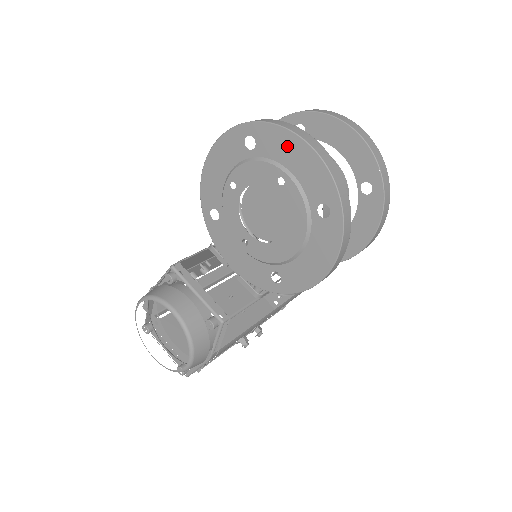
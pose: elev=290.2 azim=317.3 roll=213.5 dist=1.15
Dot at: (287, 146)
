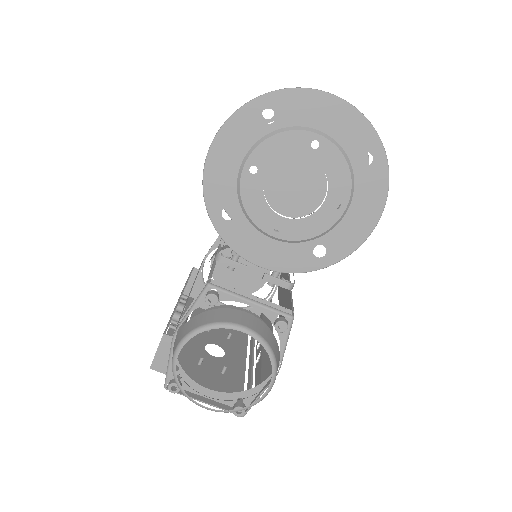
Dot at: (315, 107)
